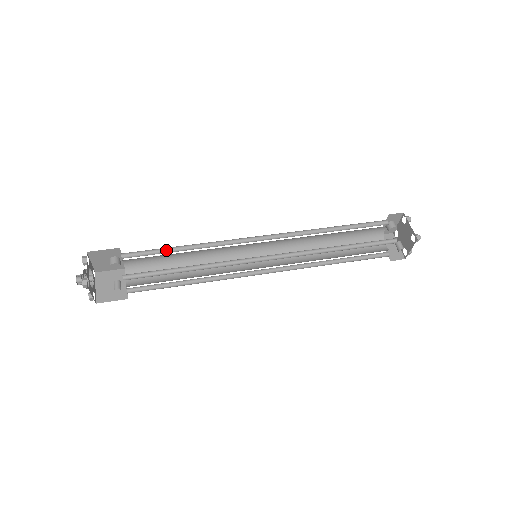
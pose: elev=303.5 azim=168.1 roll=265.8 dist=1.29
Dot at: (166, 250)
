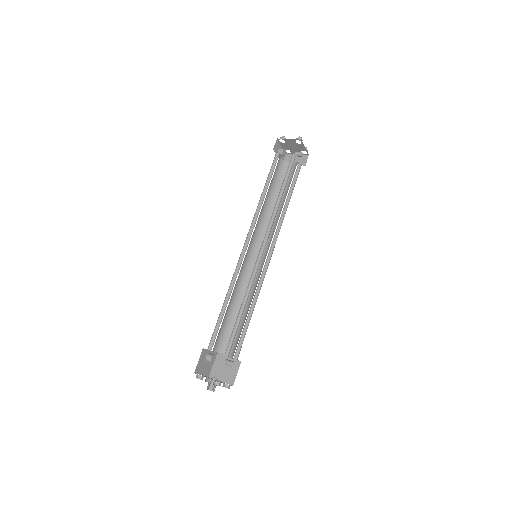
Dot at: (220, 317)
